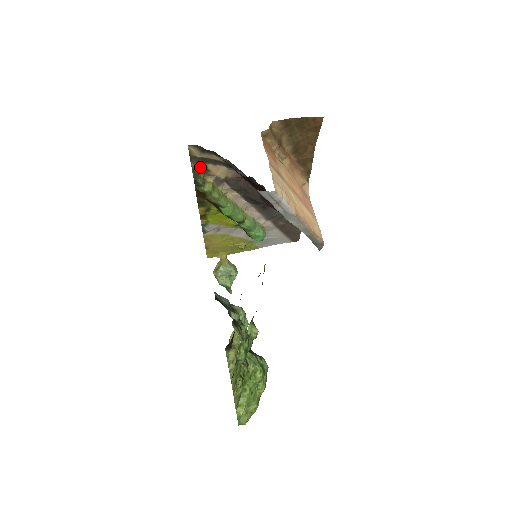
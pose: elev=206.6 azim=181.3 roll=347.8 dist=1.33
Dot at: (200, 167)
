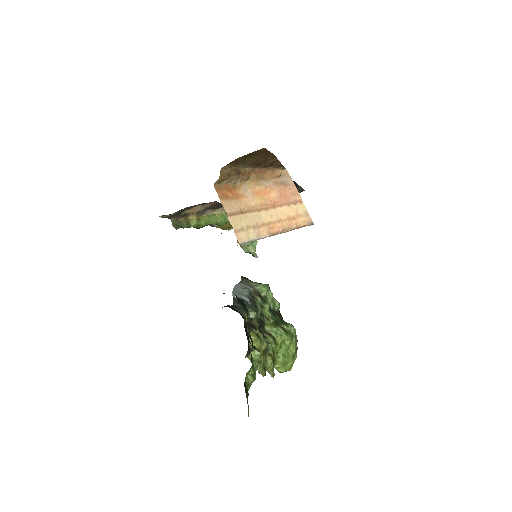
Dot at: (179, 216)
